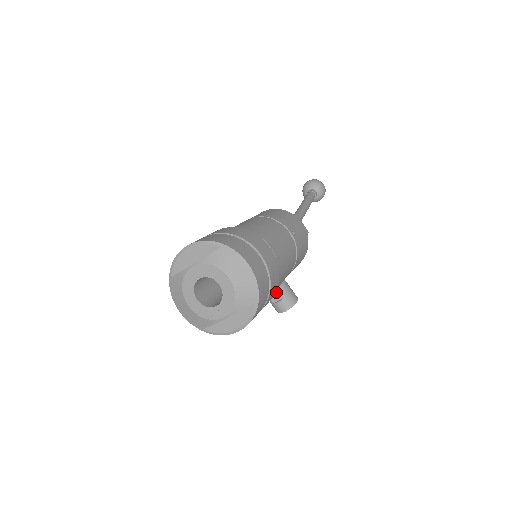
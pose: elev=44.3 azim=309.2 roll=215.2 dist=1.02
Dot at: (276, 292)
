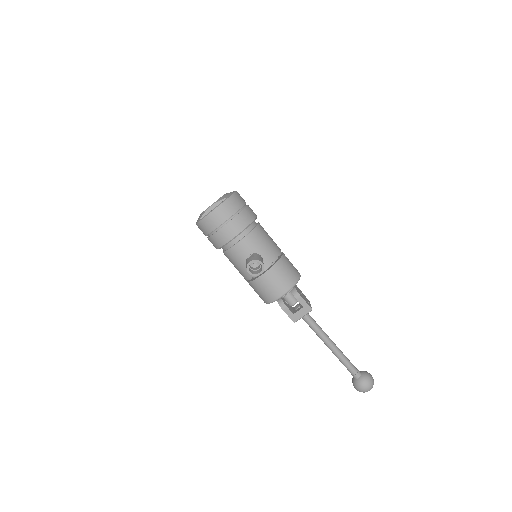
Dot at: (252, 255)
